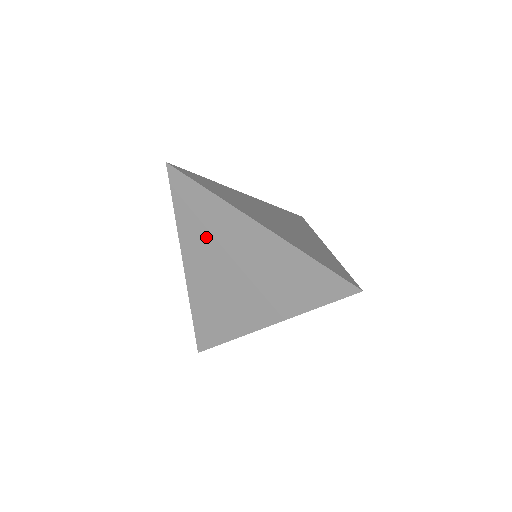
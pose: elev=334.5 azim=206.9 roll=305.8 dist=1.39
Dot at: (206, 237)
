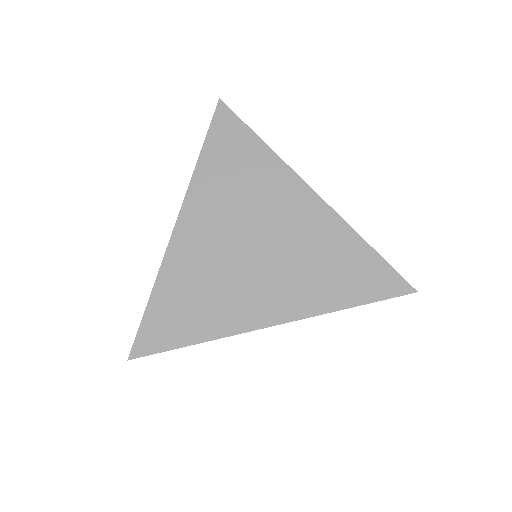
Dot at: (232, 191)
